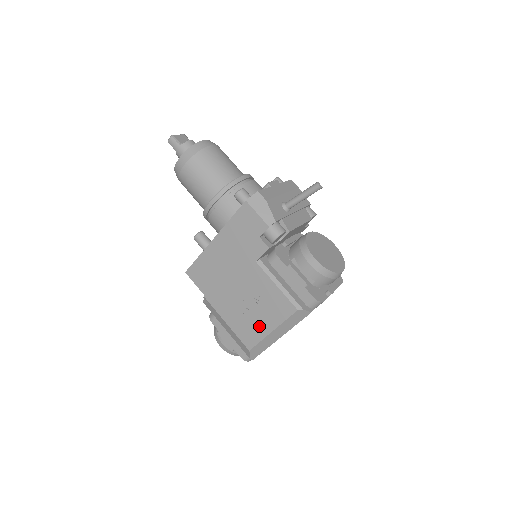
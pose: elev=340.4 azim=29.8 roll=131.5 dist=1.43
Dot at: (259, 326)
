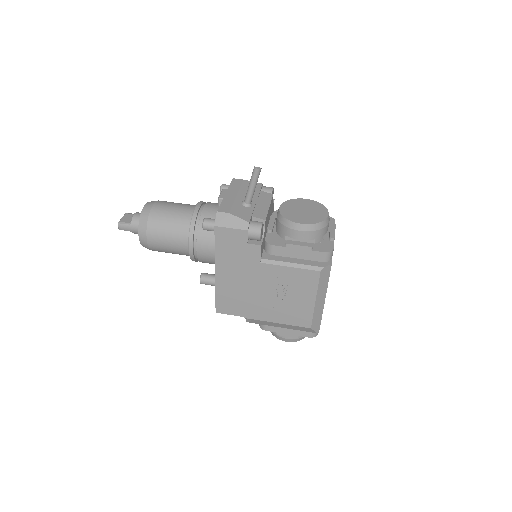
Dot at: (303, 305)
